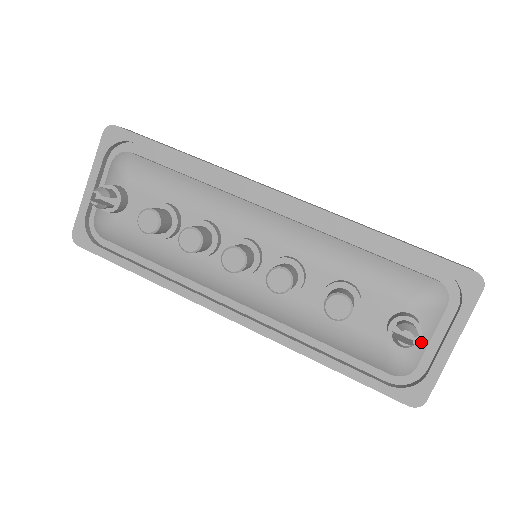
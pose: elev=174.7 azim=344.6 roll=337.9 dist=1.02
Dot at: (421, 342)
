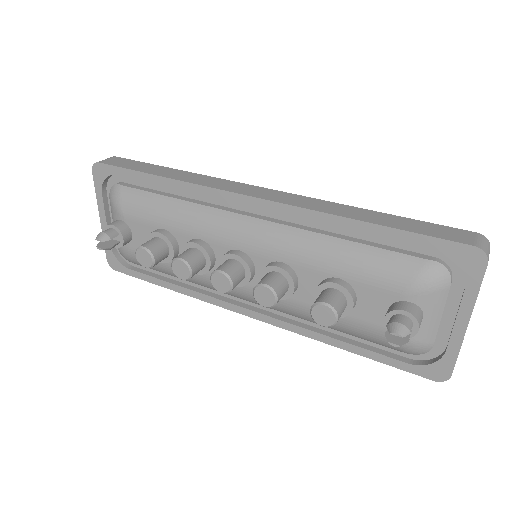
Dot at: (429, 324)
